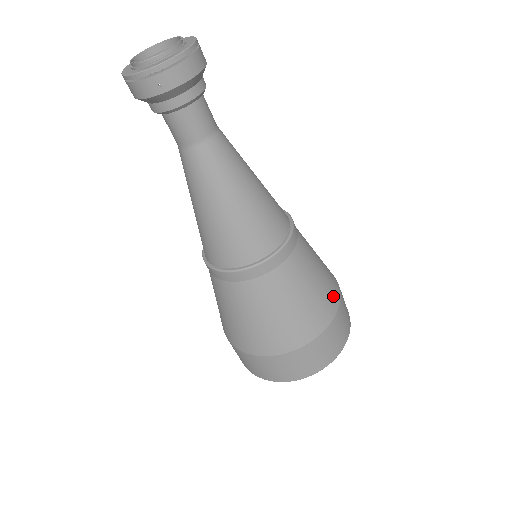
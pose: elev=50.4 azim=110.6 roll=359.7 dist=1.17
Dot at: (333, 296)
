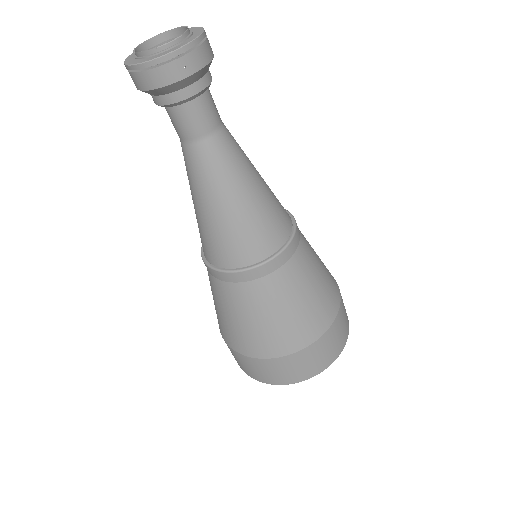
Dot at: (332, 276)
